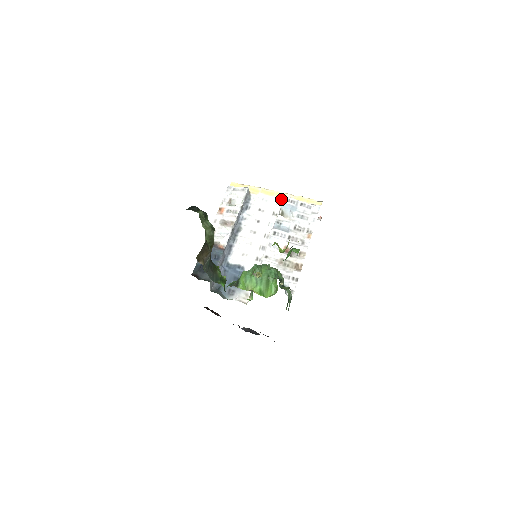
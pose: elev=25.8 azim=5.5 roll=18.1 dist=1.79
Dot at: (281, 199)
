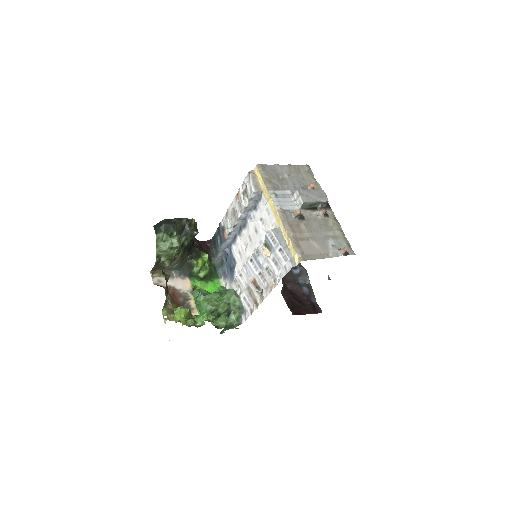
Dot at: (277, 224)
